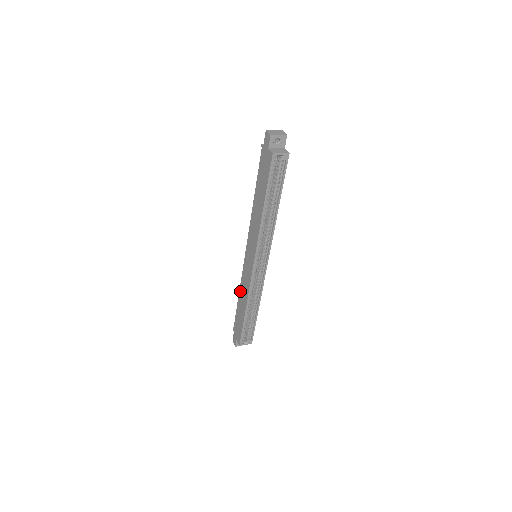
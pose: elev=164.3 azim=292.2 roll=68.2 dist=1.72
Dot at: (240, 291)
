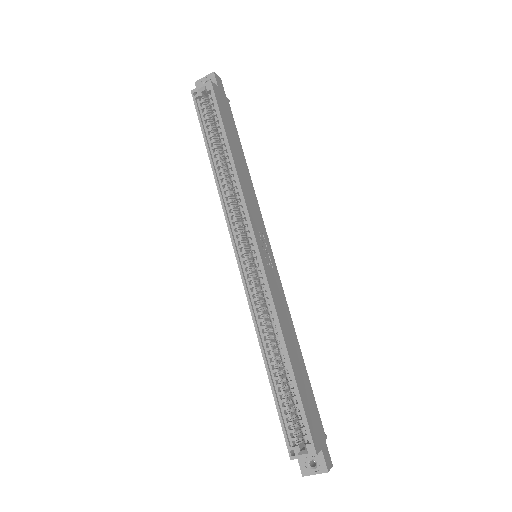
Dot at: occluded
